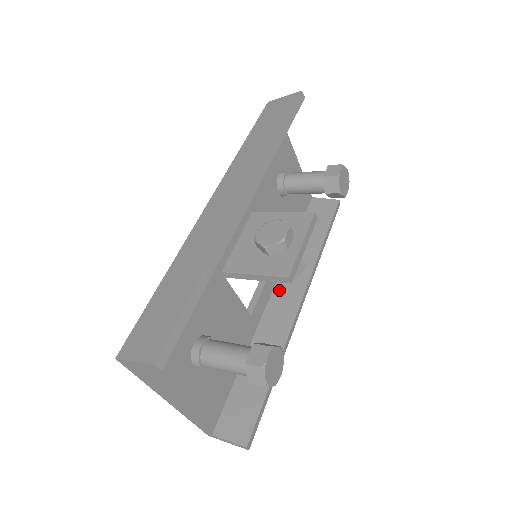
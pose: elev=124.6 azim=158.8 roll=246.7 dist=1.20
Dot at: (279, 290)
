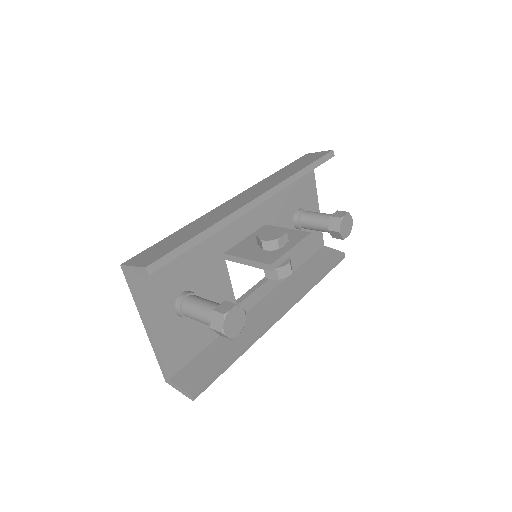
Dot at: (268, 299)
